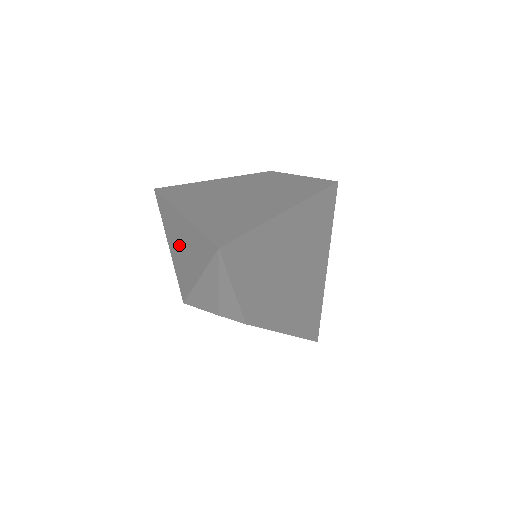
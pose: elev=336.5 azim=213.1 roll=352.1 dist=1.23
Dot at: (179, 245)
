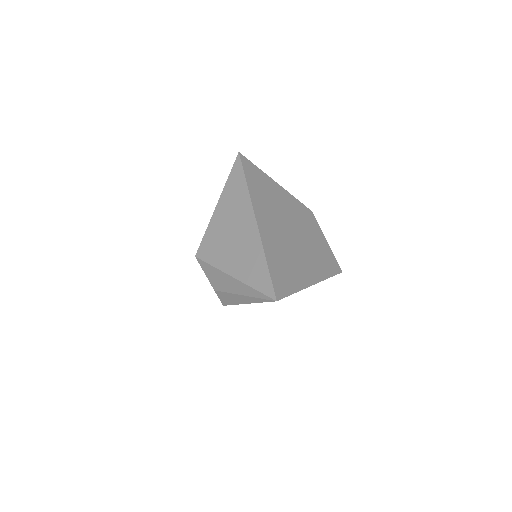
Dot at: (232, 229)
